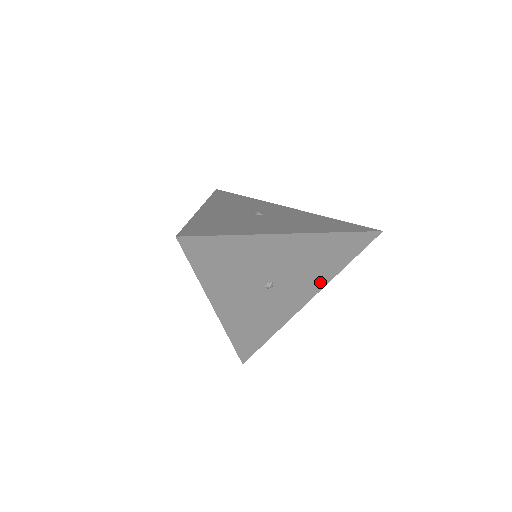
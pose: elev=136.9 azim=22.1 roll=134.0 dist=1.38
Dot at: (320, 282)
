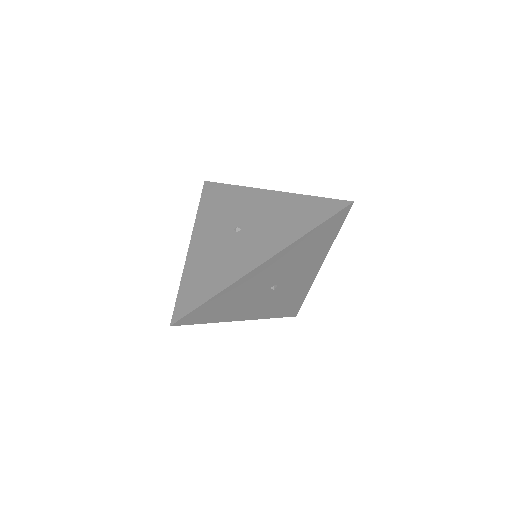
Dot at: (320, 257)
